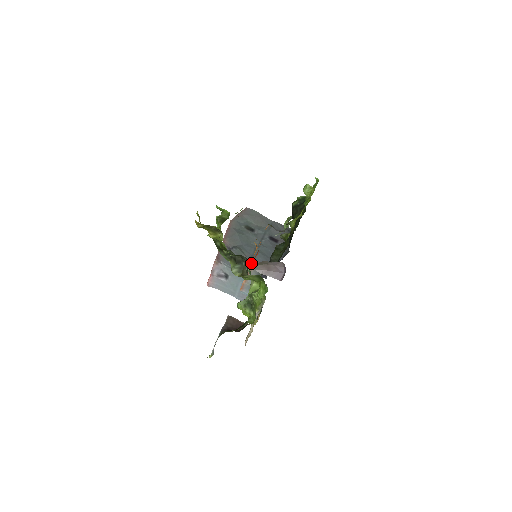
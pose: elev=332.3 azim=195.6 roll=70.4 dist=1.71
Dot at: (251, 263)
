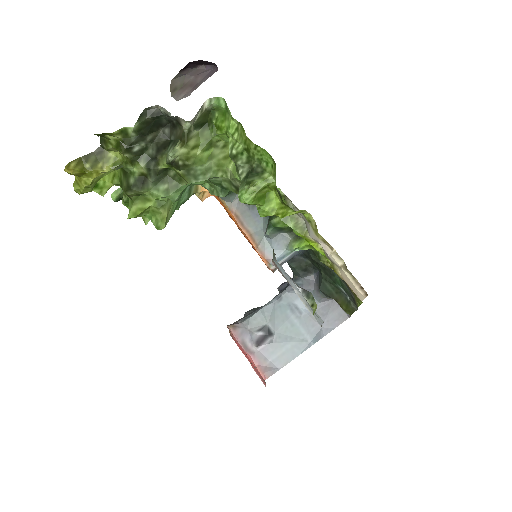
Dot at: (225, 207)
